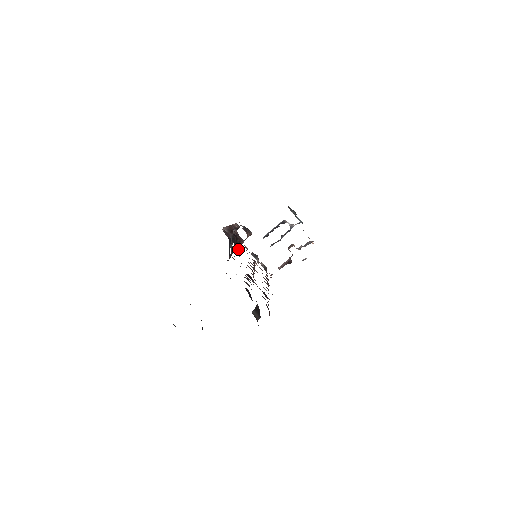
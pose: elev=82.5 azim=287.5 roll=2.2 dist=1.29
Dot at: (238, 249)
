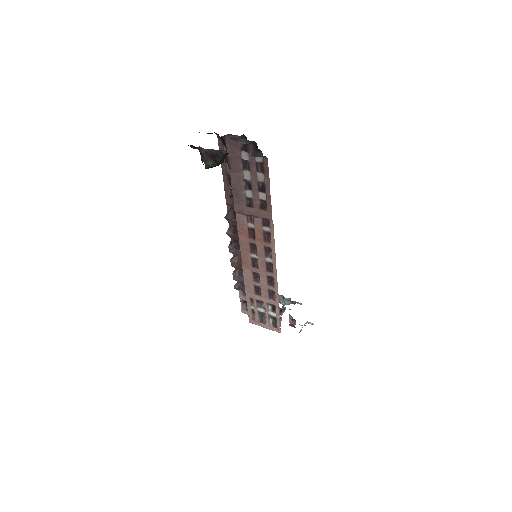
Dot at: occluded
